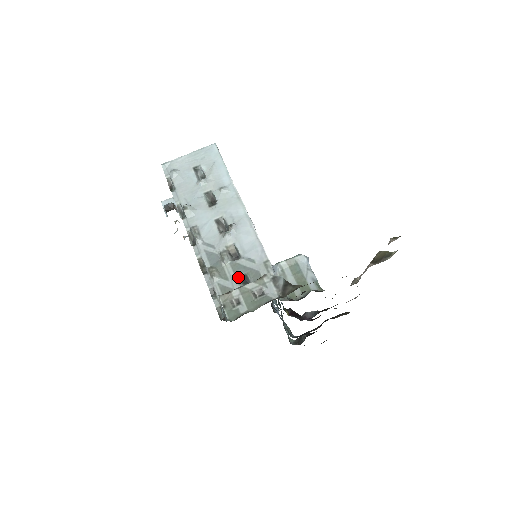
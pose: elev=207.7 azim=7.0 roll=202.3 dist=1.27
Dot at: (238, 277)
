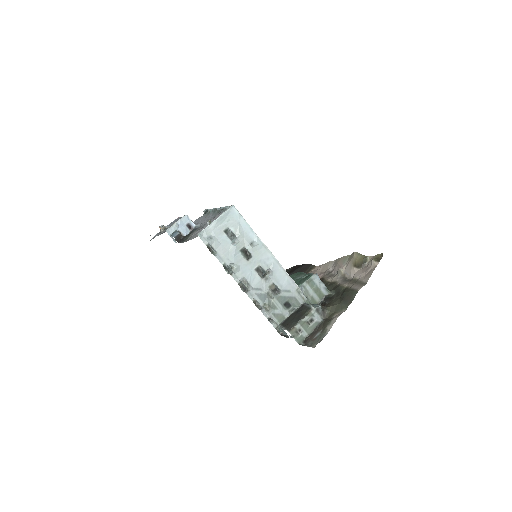
Dot at: (283, 305)
